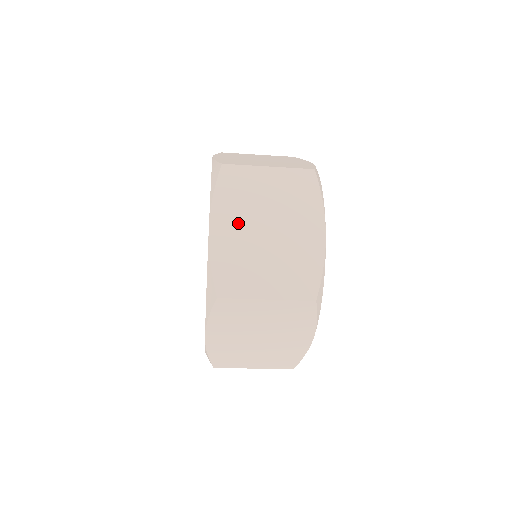
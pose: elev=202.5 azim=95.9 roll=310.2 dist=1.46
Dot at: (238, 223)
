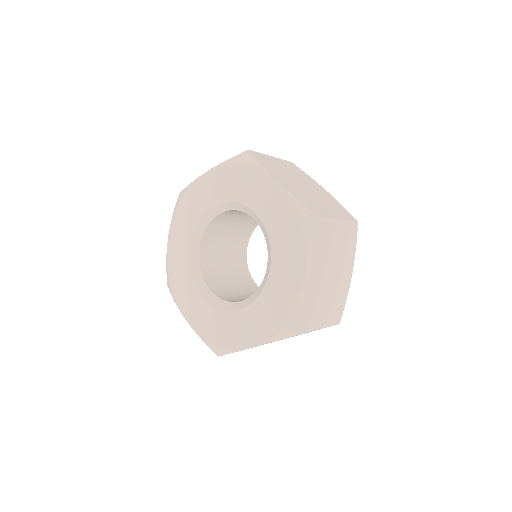
Dot at: (319, 270)
